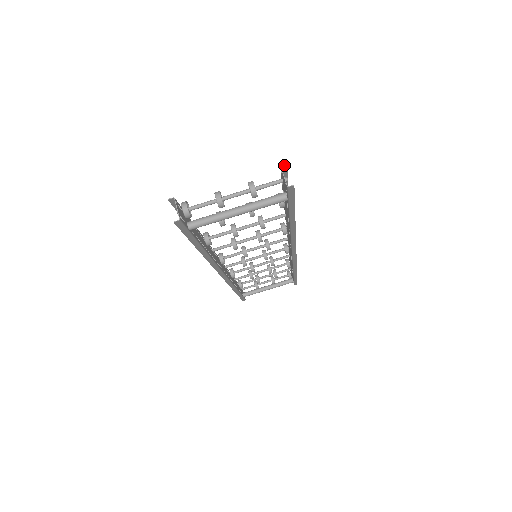
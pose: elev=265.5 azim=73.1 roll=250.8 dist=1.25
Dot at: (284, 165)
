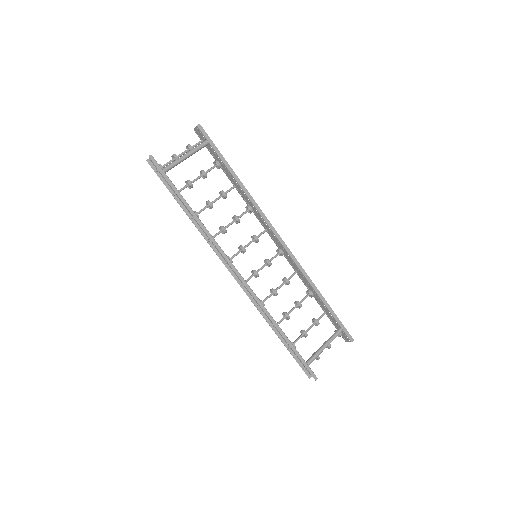
Dot at: (196, 130)
